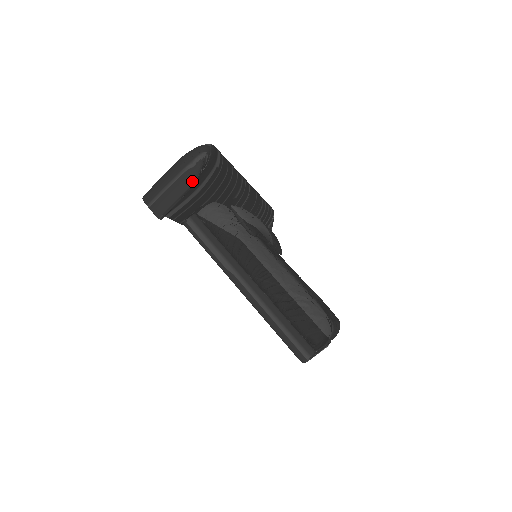
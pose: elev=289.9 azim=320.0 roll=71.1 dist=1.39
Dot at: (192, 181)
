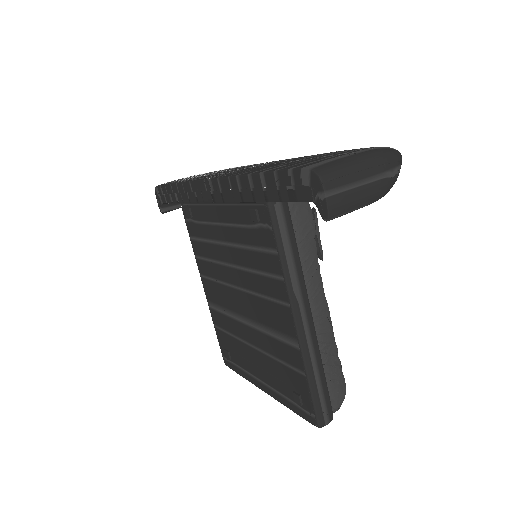
Dot at: (383, 195)
